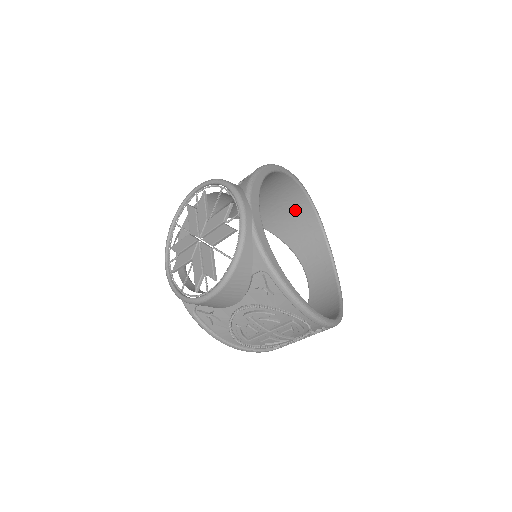
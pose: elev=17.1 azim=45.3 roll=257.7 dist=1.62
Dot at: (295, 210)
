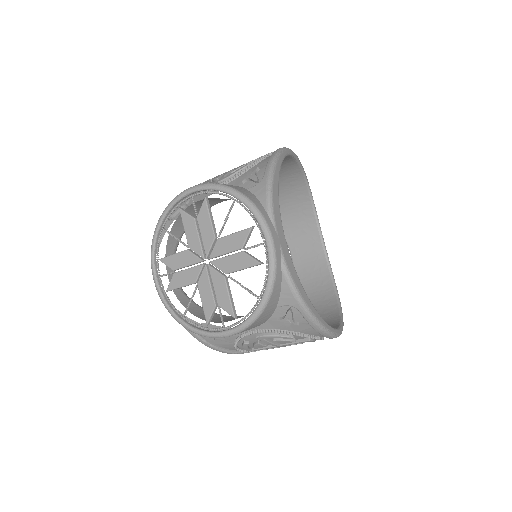
Dot at: (284, 183)
